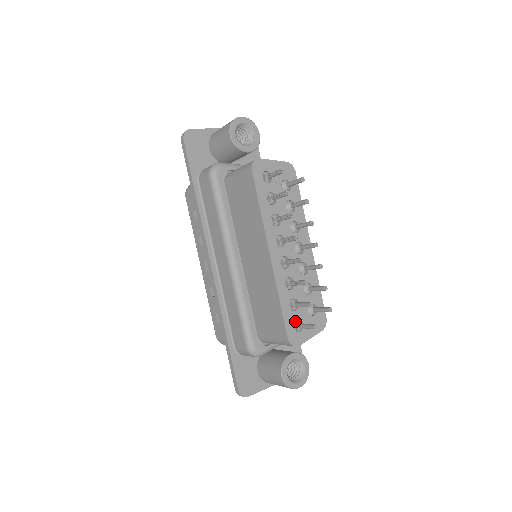
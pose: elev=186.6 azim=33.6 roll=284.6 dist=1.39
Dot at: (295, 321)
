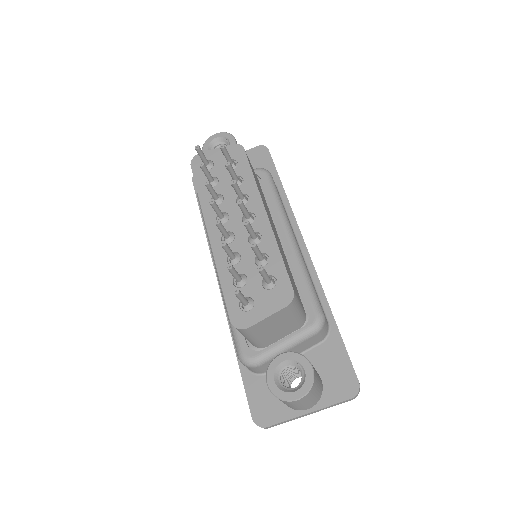
Dot at: occluded
